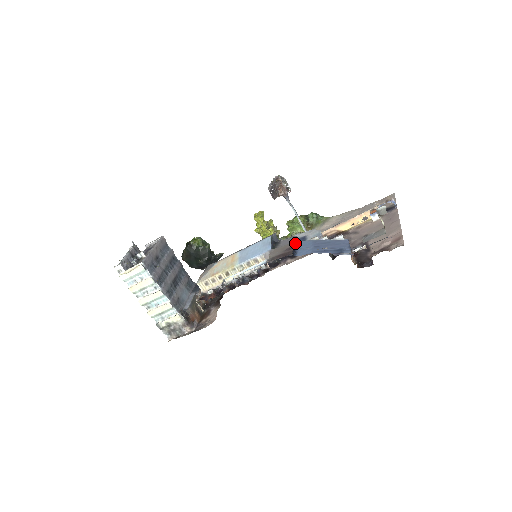
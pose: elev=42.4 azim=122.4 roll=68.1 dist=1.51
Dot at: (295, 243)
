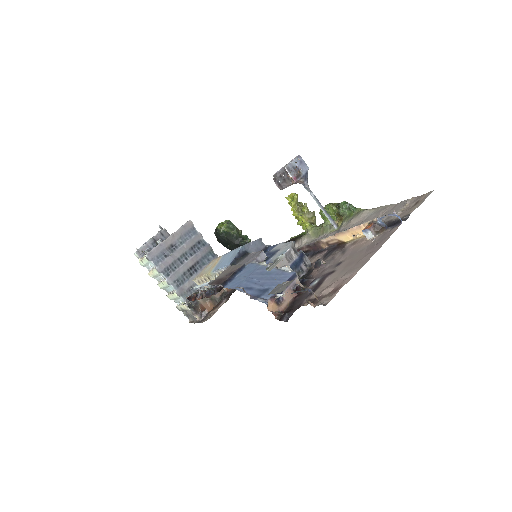
Dot at: (244, 265)
